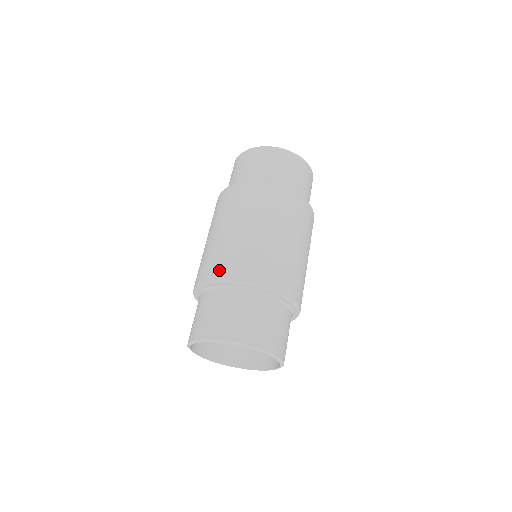
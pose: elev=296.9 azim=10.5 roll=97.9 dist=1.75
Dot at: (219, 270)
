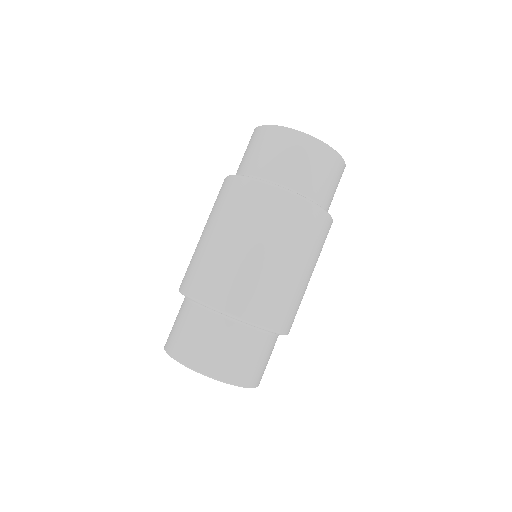
Dot at: (205, 290)
